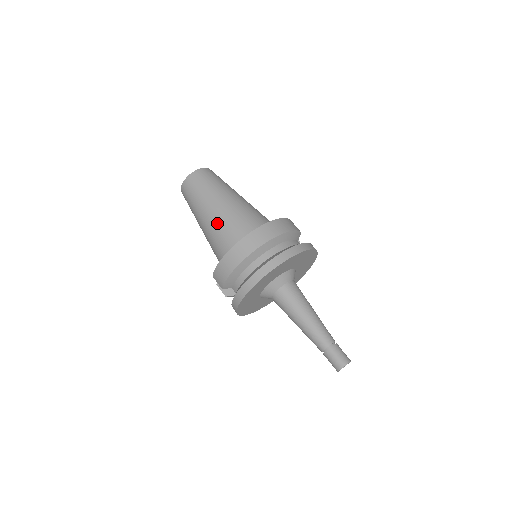
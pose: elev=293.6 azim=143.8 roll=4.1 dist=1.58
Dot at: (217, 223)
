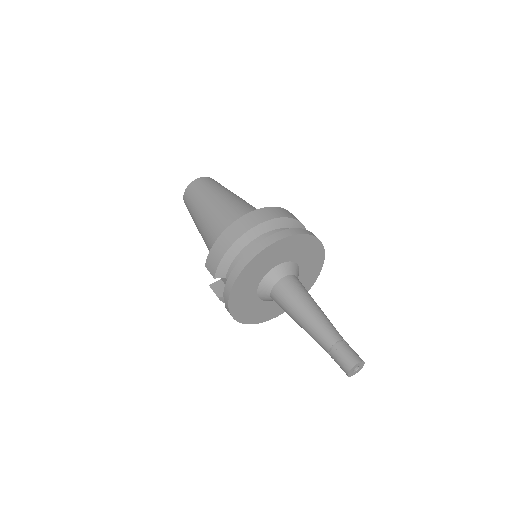
Dot at: (216, 215)
